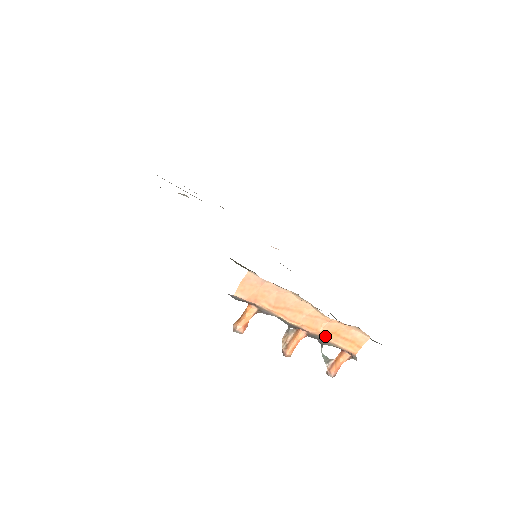
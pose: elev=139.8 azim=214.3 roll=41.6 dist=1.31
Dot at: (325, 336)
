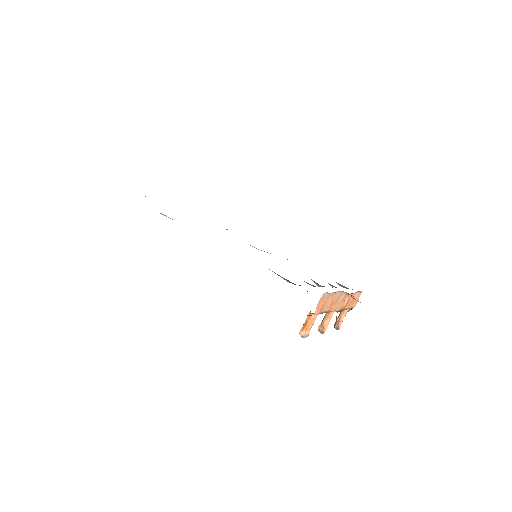
Dot at: (345, 307)
